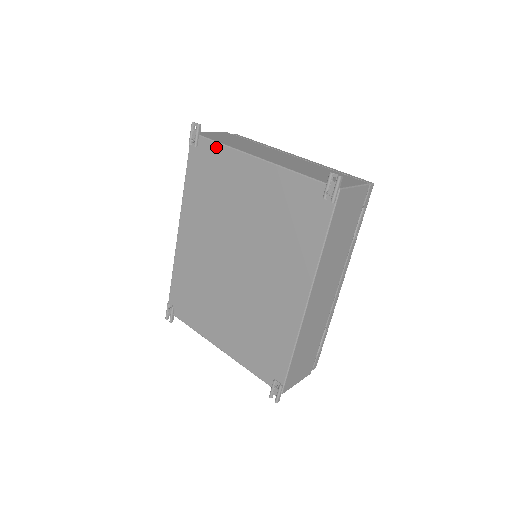
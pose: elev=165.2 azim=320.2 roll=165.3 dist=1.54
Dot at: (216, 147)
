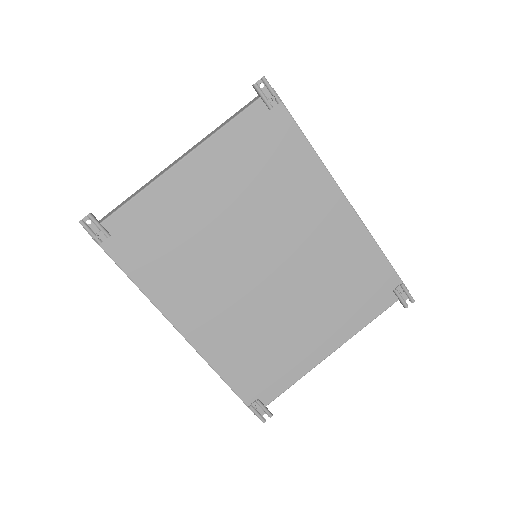
Dot at: (131, 207)
